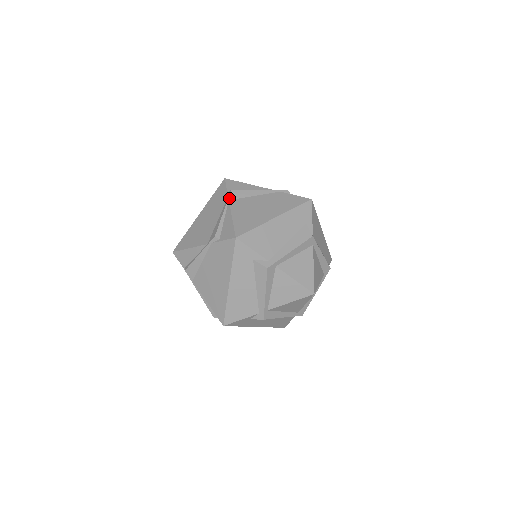
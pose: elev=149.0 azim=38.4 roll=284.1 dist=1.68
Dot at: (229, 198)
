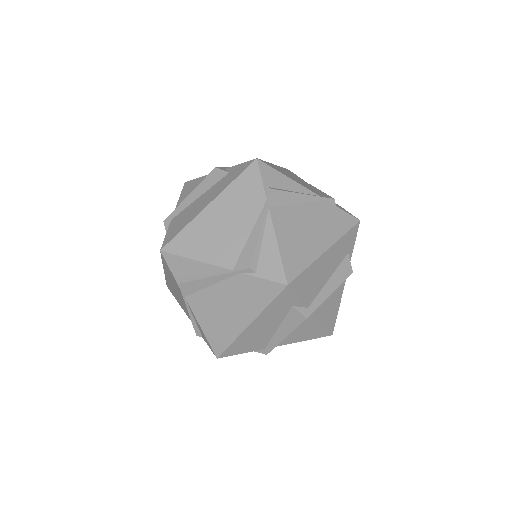
Dot at: (269, 204)
